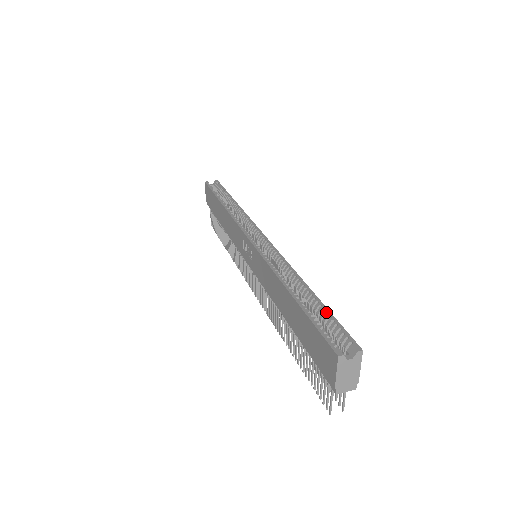
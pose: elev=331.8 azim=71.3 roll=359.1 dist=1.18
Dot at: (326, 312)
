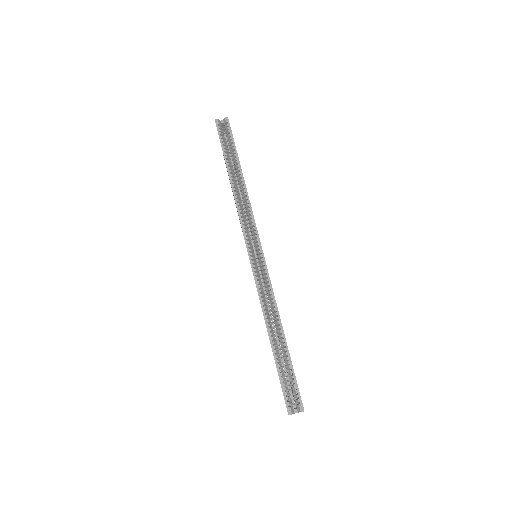
Dot at: (291, 369)
